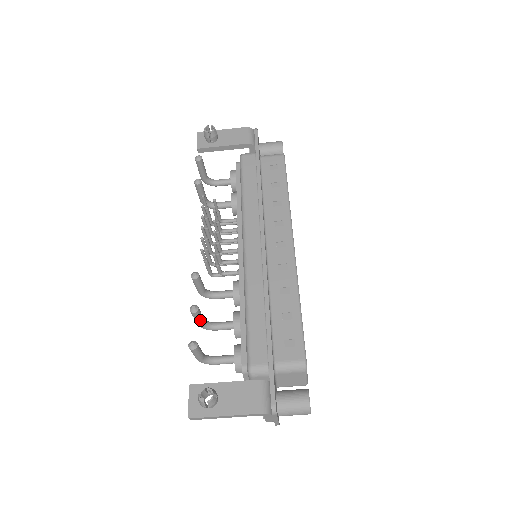
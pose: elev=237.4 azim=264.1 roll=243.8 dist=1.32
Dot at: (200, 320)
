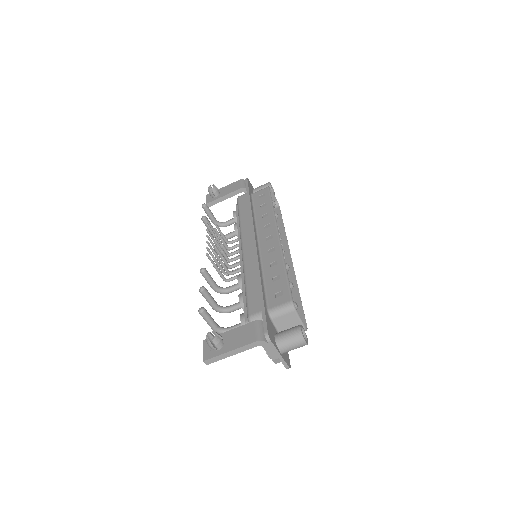
Dot at: (211, 301)
